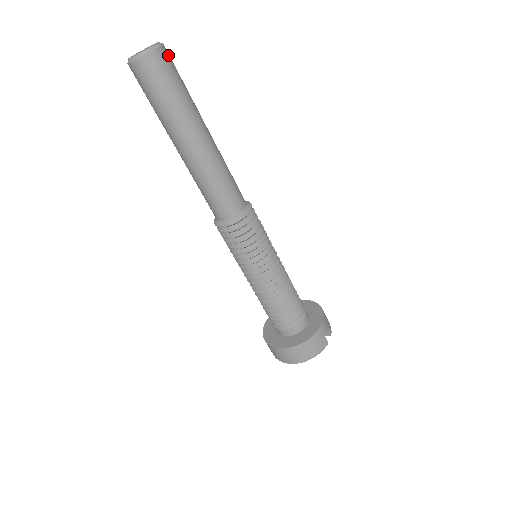
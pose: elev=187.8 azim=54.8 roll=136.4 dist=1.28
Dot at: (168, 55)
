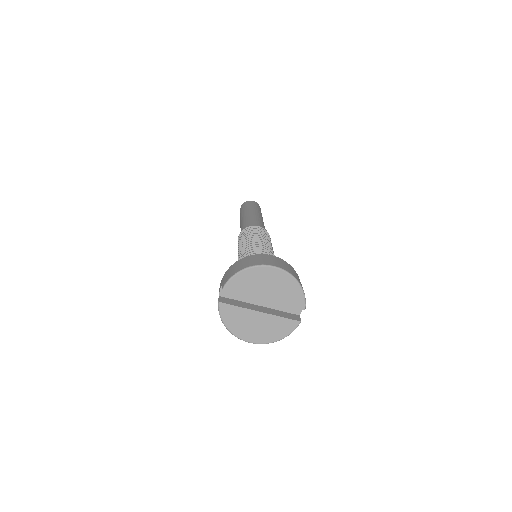
Dot at: occluded
